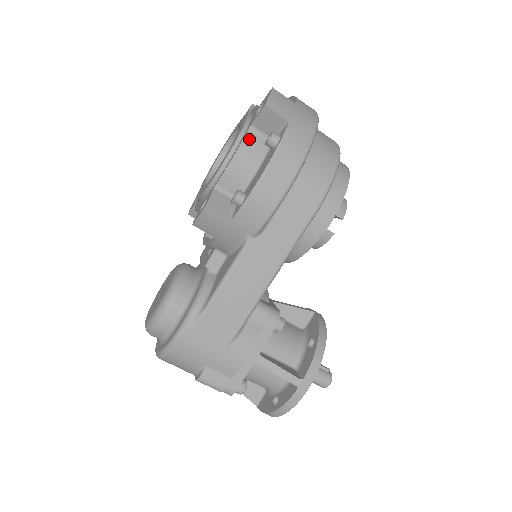
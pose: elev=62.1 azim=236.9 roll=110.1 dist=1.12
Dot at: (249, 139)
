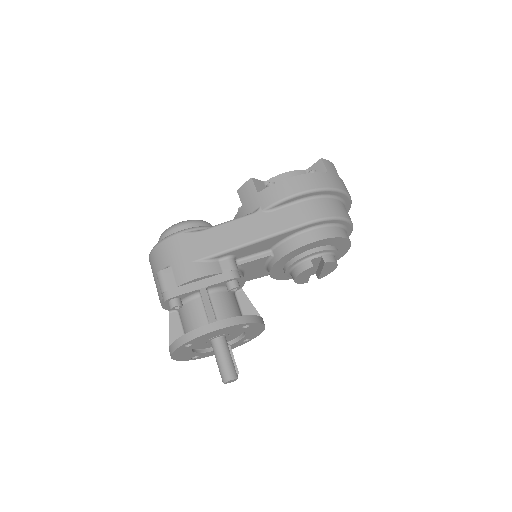
Dot at: (301, 172)
